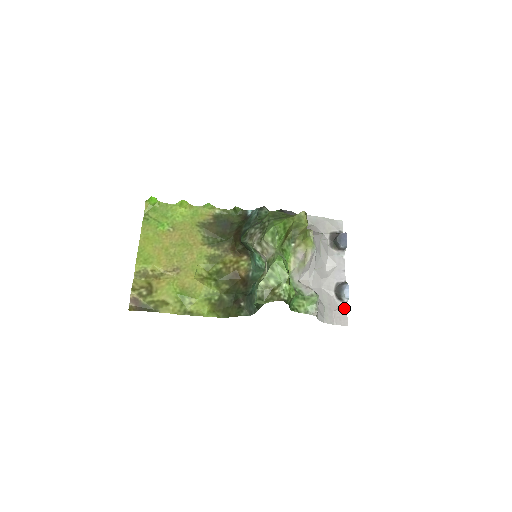
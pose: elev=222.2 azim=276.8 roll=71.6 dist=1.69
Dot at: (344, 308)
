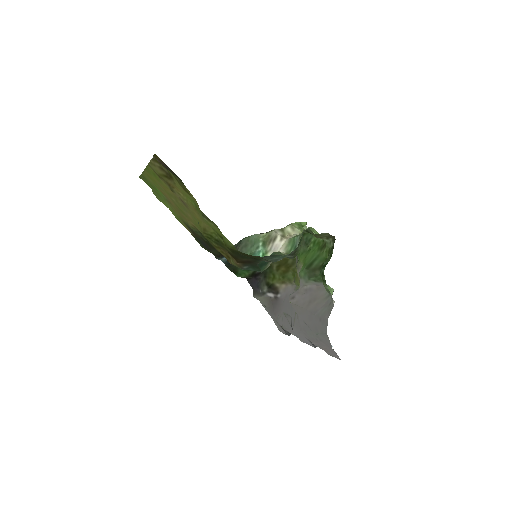
Dot at: (329, 353)
